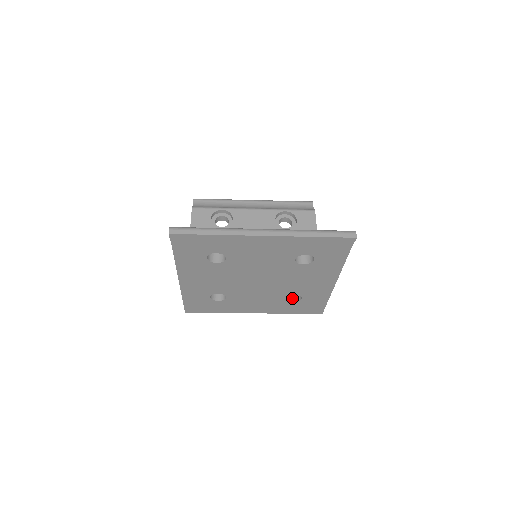
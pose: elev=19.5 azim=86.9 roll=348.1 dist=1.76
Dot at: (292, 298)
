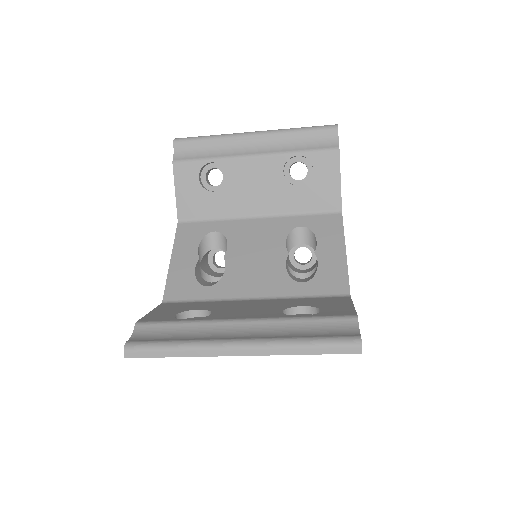
Dot at: occluded
